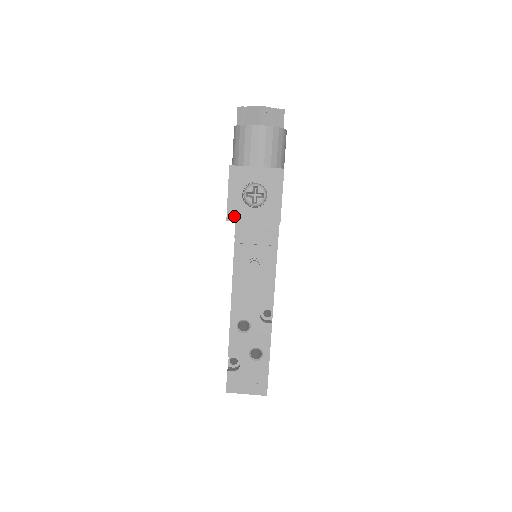
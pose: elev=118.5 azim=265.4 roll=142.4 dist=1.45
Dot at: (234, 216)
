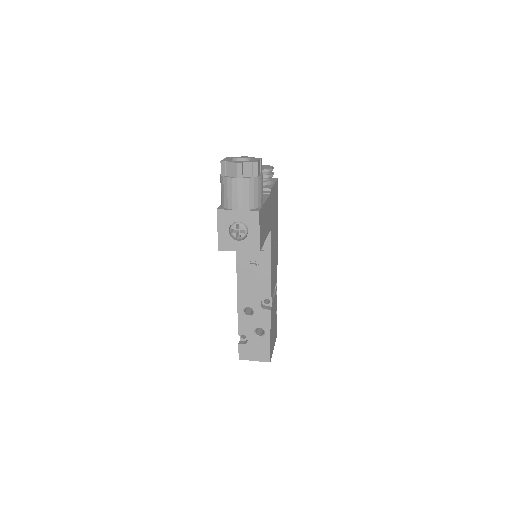
Dot at: (224, 247)
